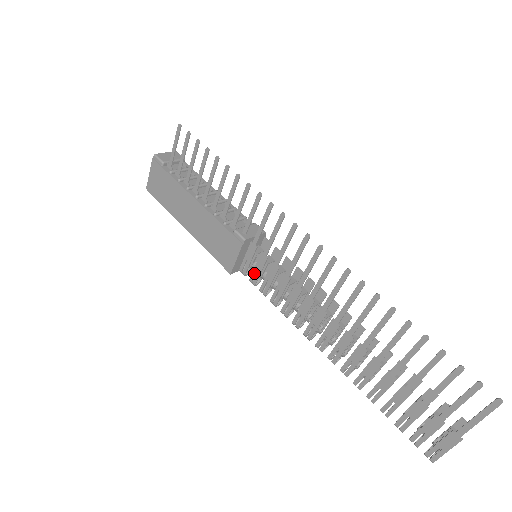
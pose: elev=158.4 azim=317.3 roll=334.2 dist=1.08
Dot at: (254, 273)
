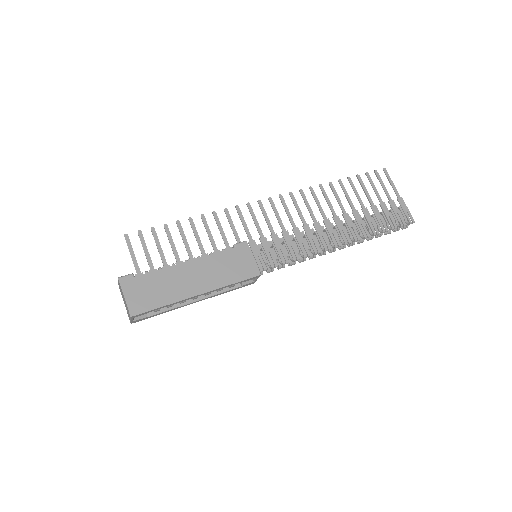
Dot at: (269, 257)
